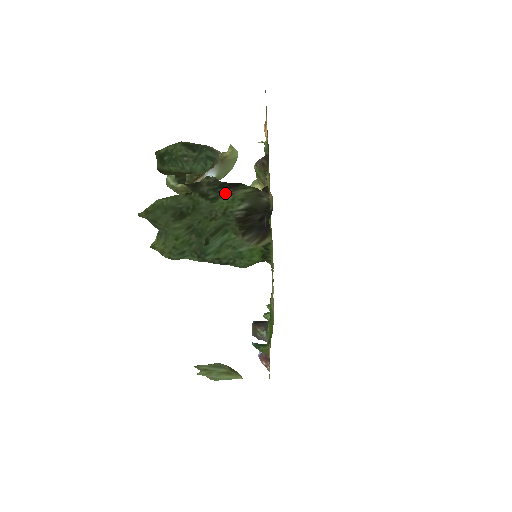
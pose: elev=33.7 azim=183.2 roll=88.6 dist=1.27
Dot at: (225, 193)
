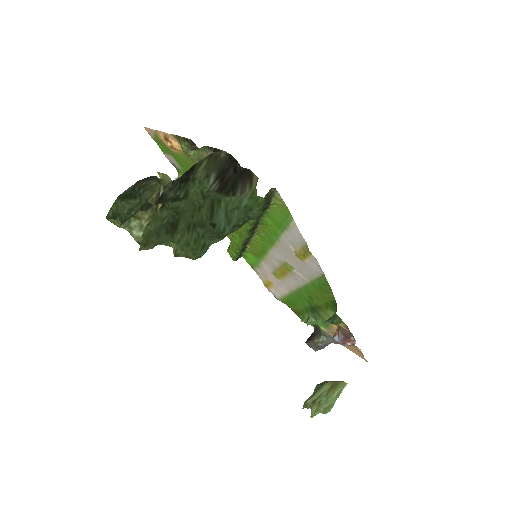
Dot at: (189, 183)
